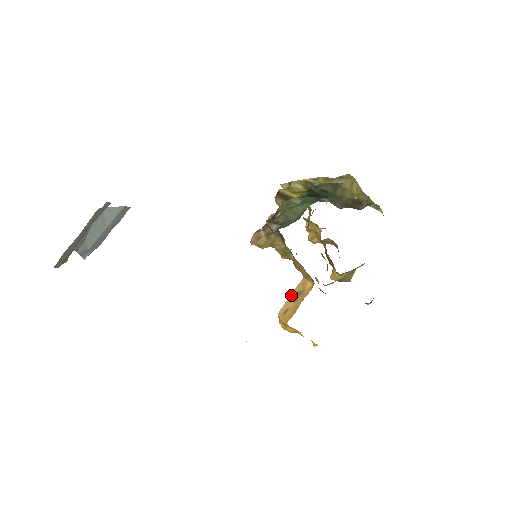
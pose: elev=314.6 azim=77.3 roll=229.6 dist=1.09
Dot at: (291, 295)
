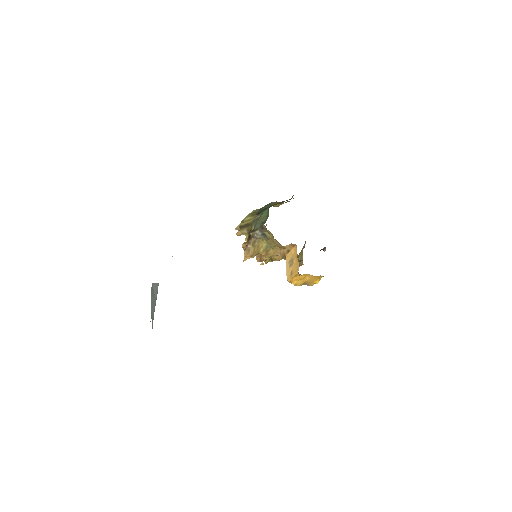
Dot at: (286, 268)
